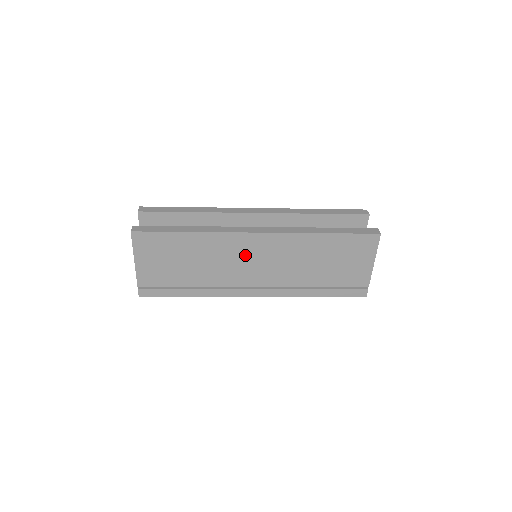
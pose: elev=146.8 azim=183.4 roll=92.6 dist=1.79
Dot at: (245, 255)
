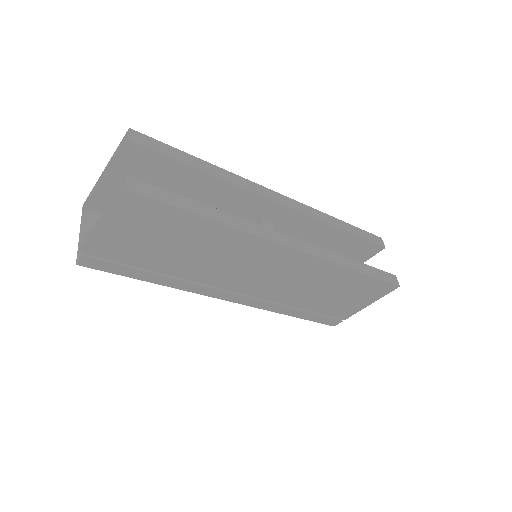
Dot at: (257, 263)
